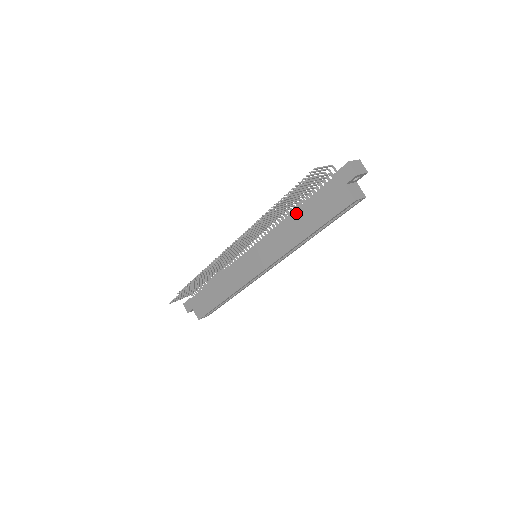
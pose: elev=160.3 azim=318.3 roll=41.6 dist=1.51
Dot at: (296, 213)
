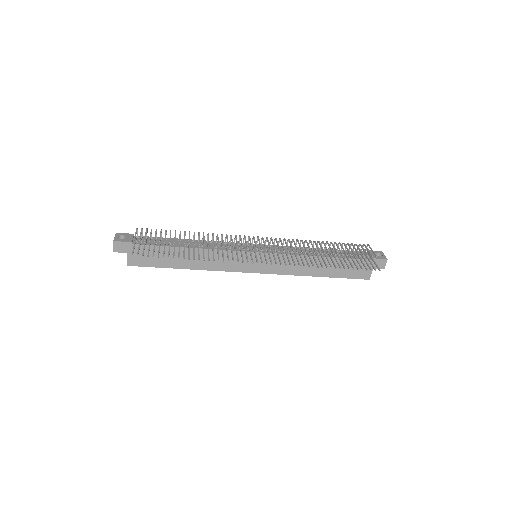
Dot at: occluded
